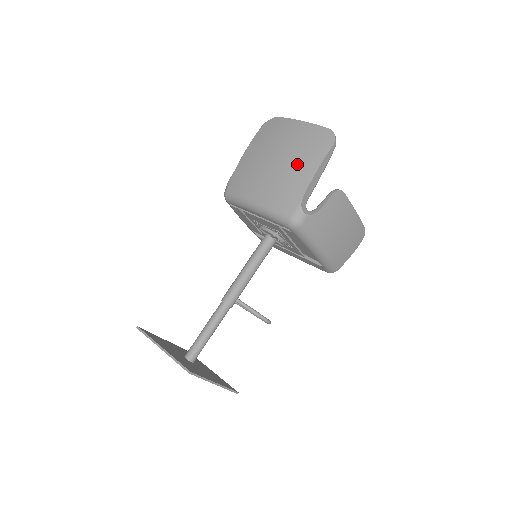
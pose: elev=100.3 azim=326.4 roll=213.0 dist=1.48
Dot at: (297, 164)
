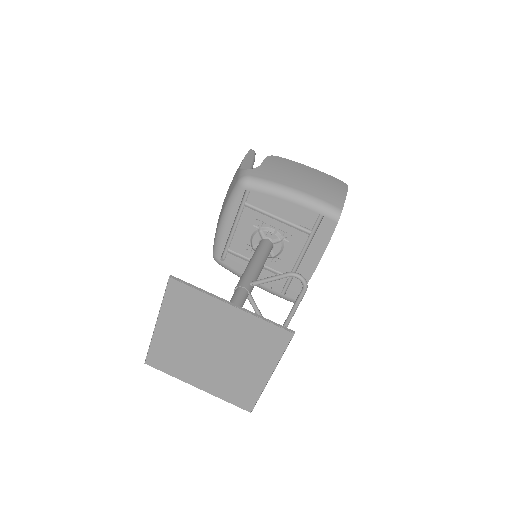
Dot at: occluded
